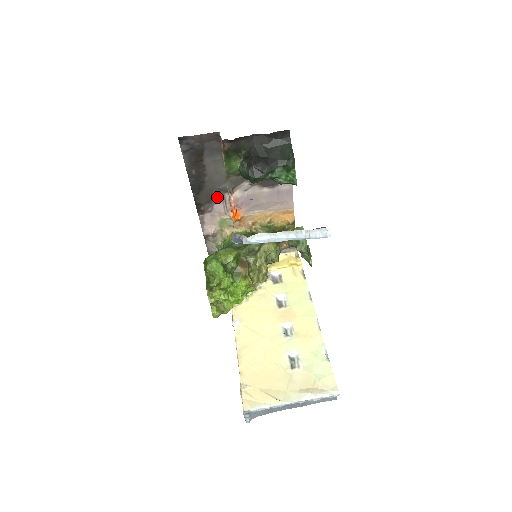
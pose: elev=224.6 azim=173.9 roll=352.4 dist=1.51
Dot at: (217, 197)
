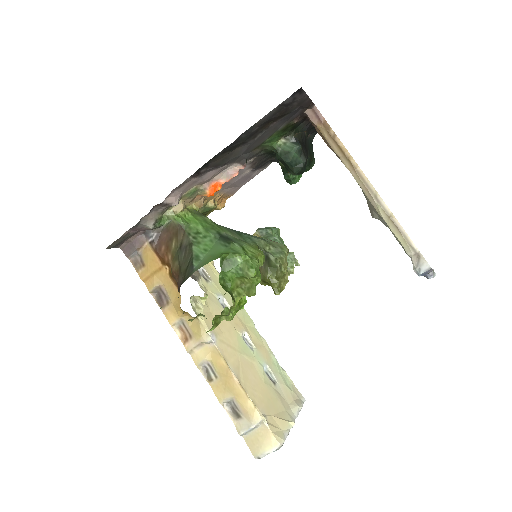
Dot at: (226, 164)
